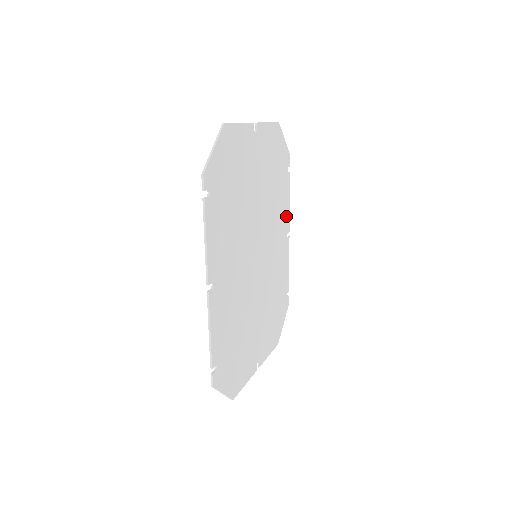
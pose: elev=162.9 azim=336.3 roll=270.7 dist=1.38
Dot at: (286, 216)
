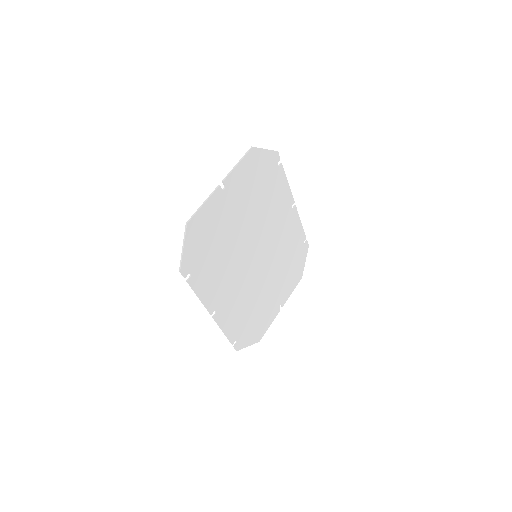
Dot at: (286, 197)
